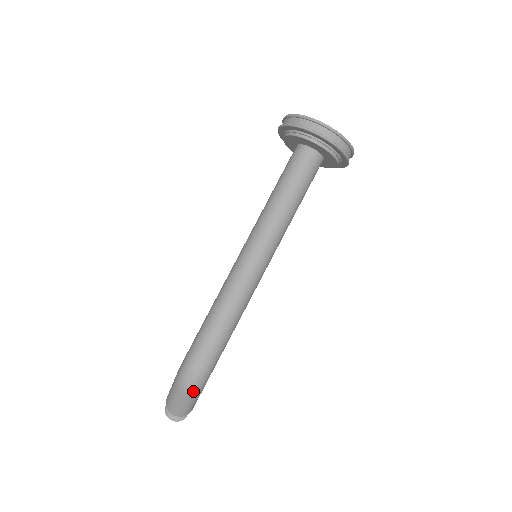
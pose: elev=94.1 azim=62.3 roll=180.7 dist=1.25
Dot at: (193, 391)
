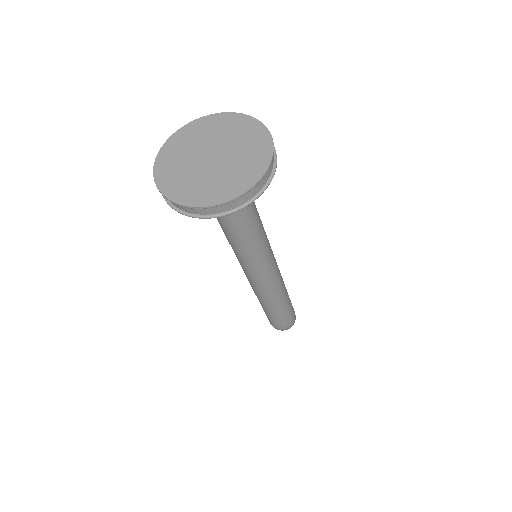
Dot at: occluded
